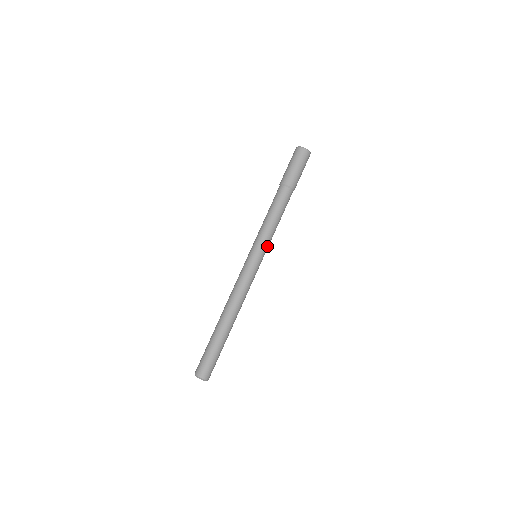
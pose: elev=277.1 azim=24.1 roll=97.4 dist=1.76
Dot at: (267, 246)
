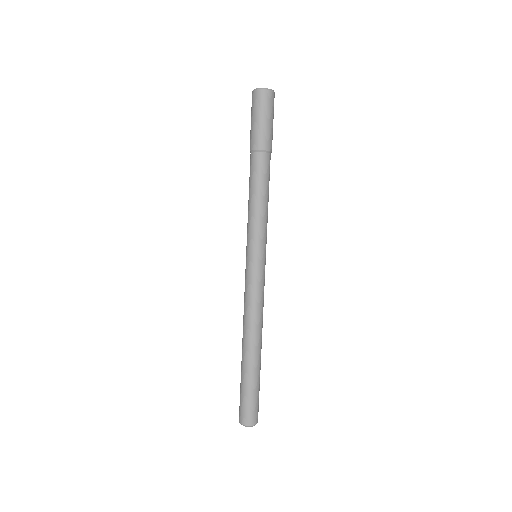
Dot at: (266, 239)
